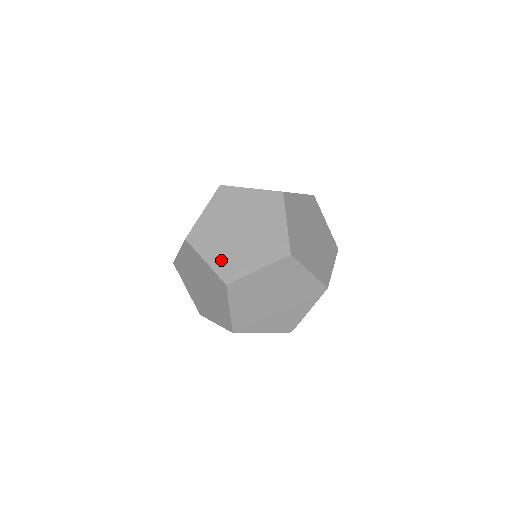
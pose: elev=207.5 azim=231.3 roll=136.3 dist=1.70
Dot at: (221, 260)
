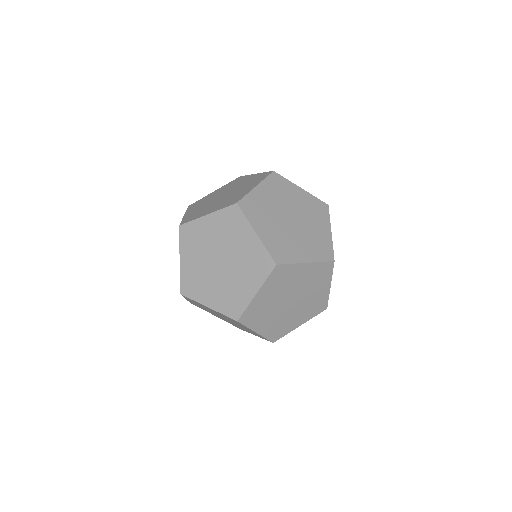
Dot at: (271, 328)
